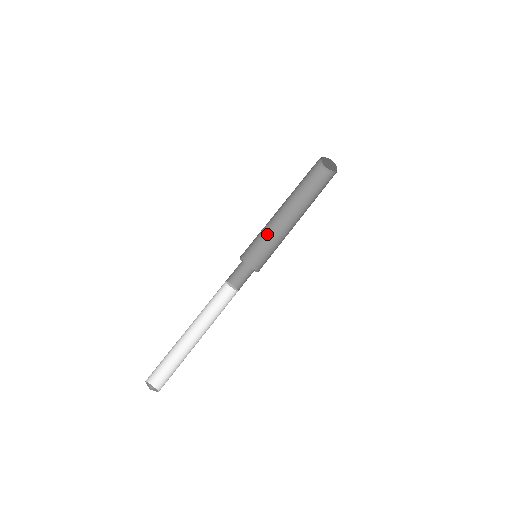
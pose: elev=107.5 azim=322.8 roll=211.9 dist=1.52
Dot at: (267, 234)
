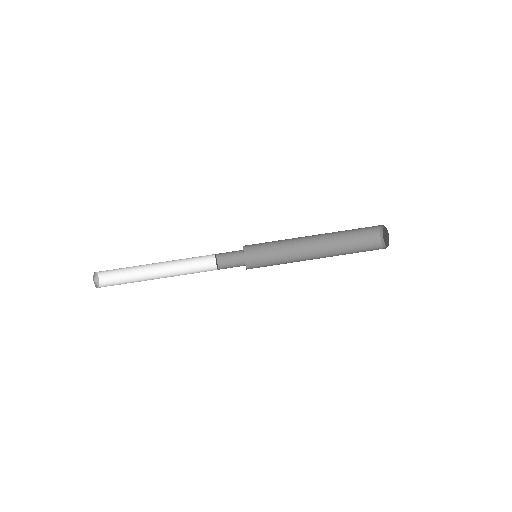
Dot at: (284, 251)
